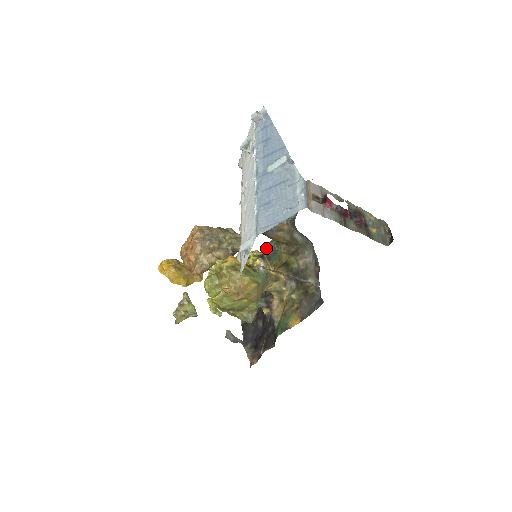
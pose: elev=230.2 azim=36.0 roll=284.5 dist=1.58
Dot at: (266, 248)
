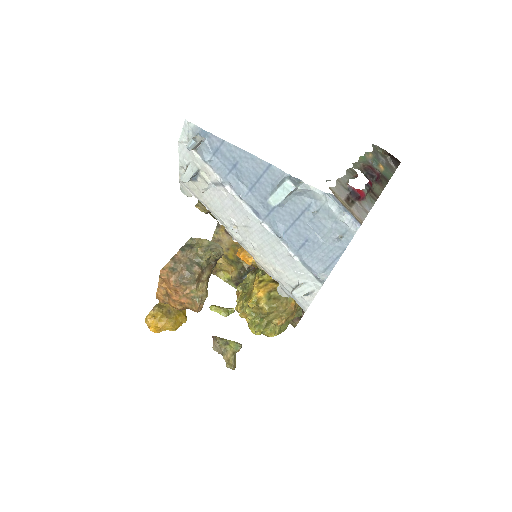
Dot at: occluded
